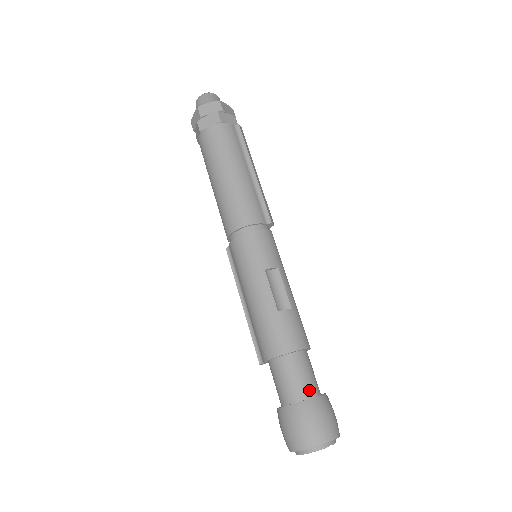
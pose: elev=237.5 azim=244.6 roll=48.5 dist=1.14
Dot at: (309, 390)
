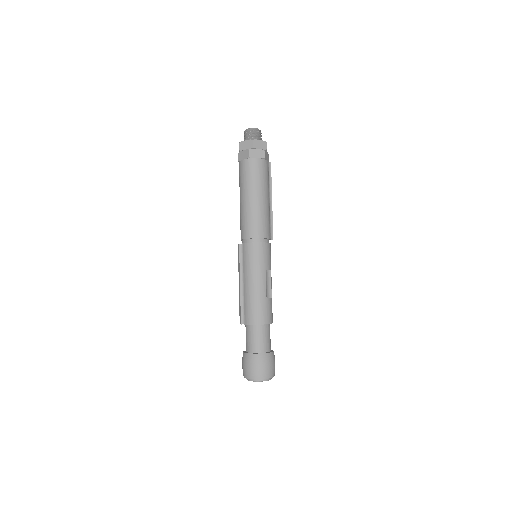
Dot at: (269, 347)
